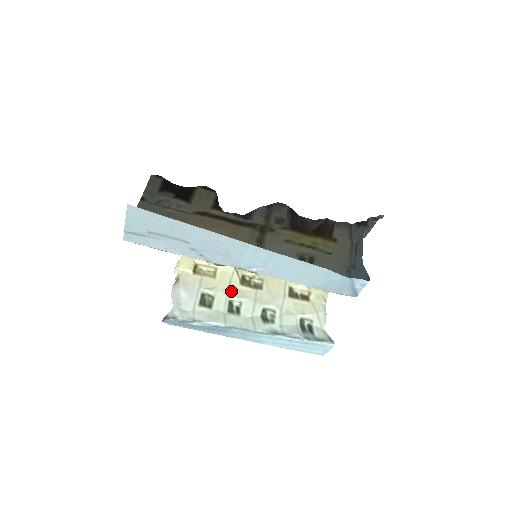
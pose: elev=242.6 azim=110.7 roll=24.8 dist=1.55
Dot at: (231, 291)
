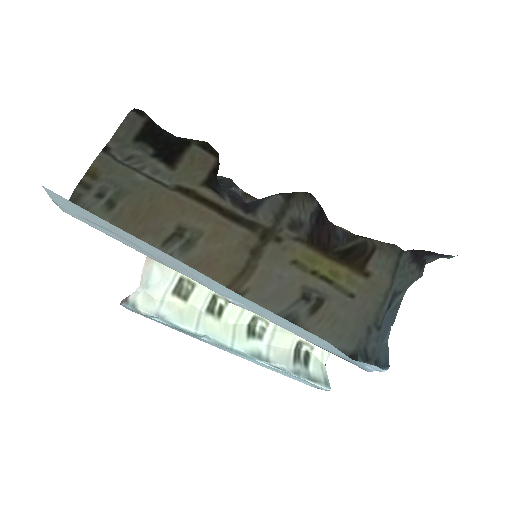
Dot at: occluded
